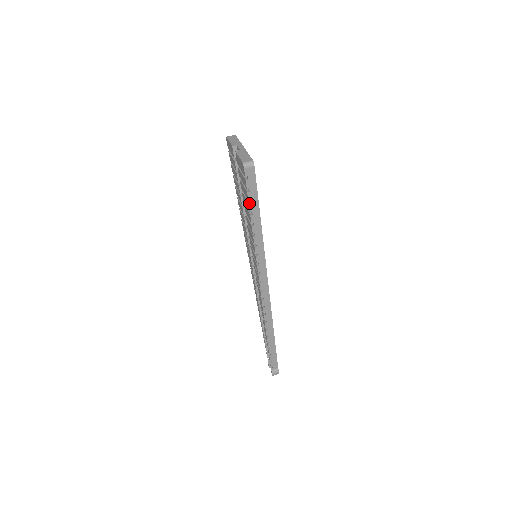
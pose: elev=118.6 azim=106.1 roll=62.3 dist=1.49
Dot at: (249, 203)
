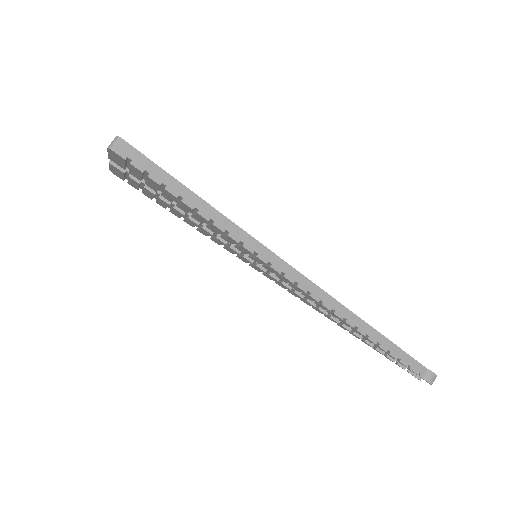
Dot at: occluded
